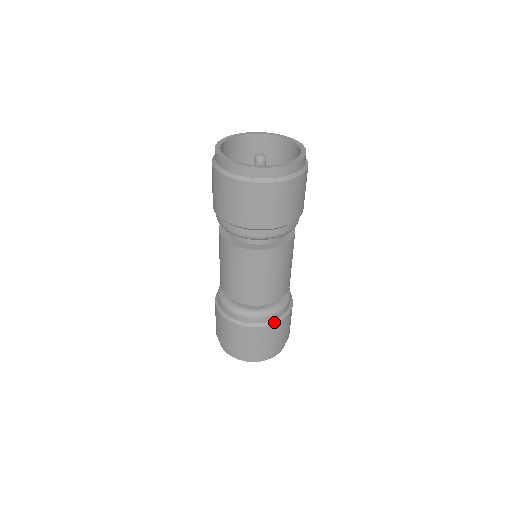
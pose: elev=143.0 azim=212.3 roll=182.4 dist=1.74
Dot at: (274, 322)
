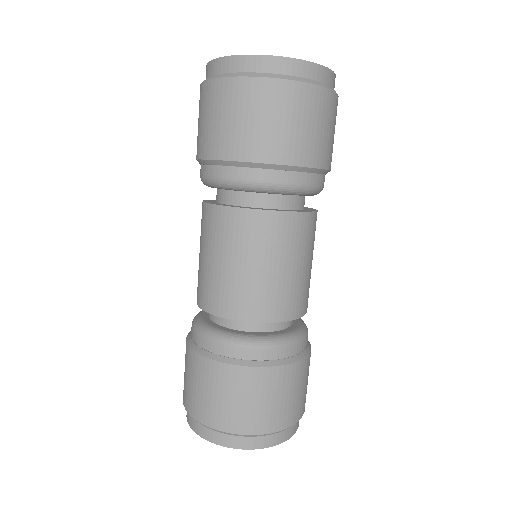
Dot at: (309, 345)
